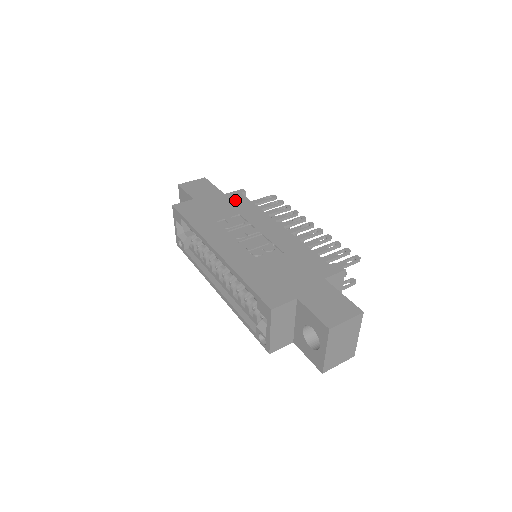
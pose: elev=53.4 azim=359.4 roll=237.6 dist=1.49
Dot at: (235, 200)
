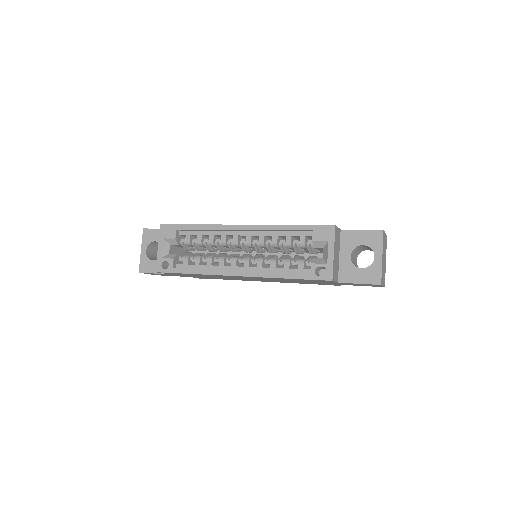
Dot at: occluded
